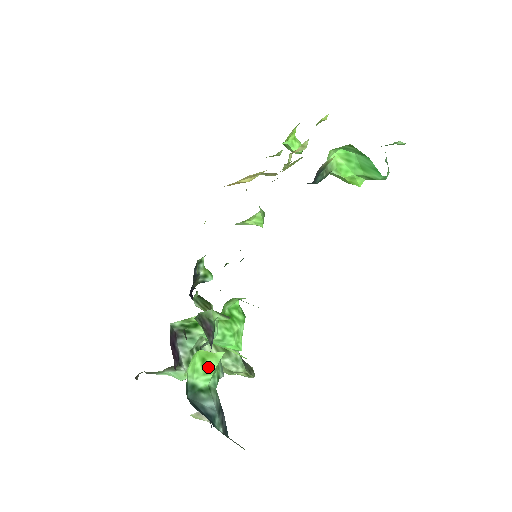
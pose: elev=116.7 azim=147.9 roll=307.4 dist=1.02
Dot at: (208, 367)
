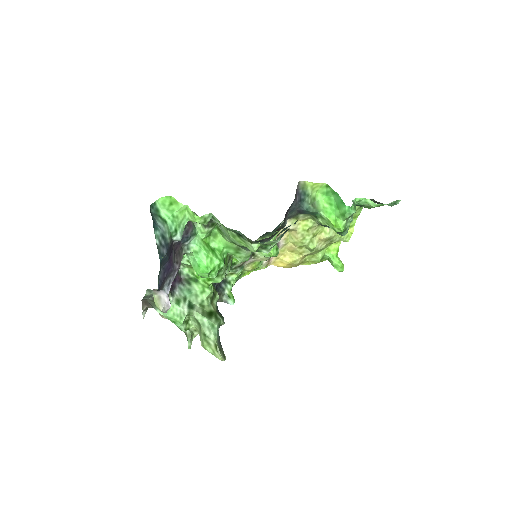
Dot at: (171, 209)
